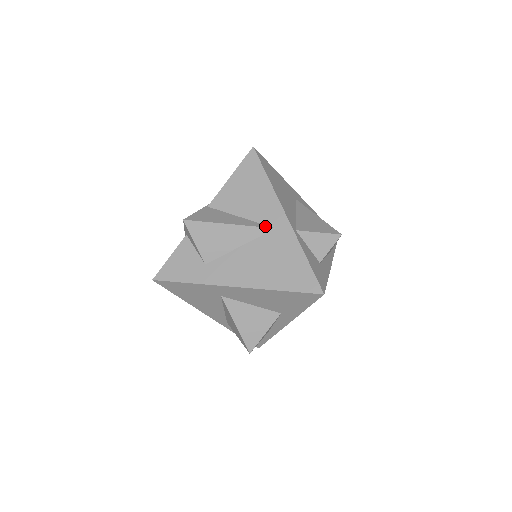
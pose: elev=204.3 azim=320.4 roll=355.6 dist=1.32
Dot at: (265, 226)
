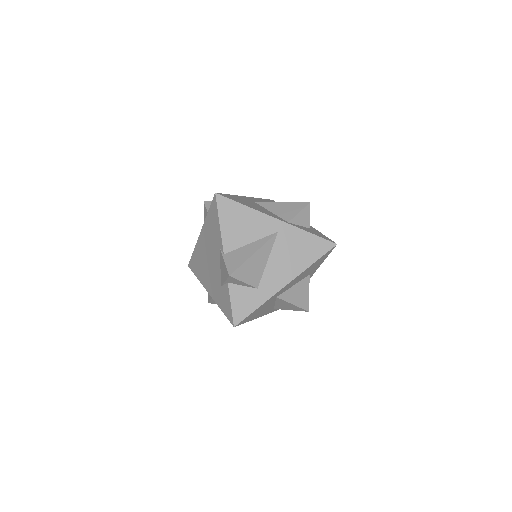
Dot at: (272, 236)
